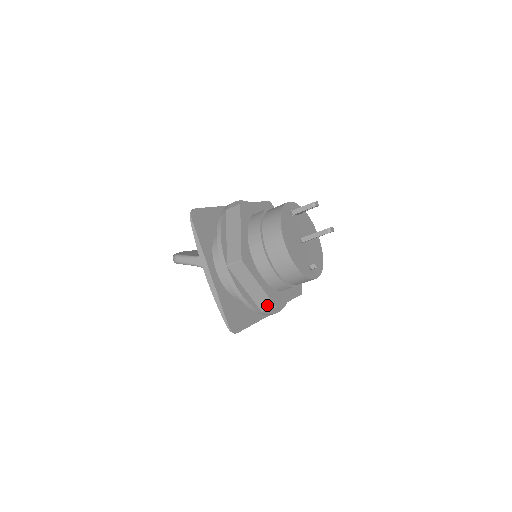
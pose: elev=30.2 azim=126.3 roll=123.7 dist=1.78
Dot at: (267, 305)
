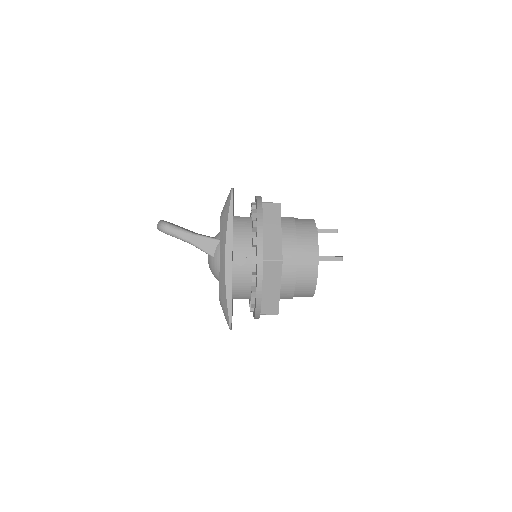
Dot at: (271, 310)
